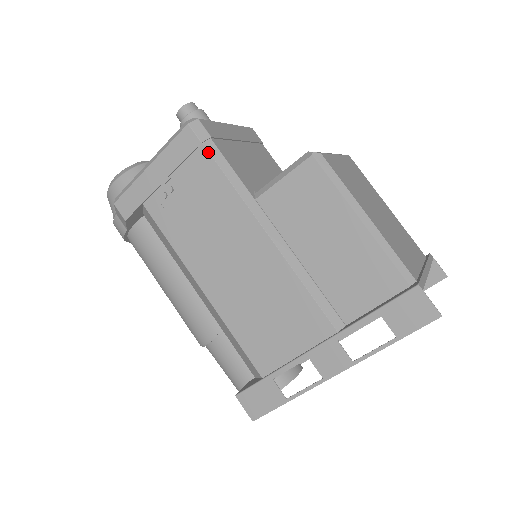
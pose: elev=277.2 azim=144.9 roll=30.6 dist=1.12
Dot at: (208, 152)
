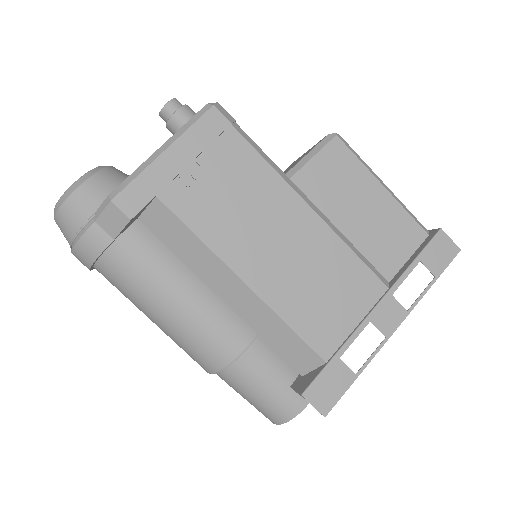
Dot at: (239, 133)
